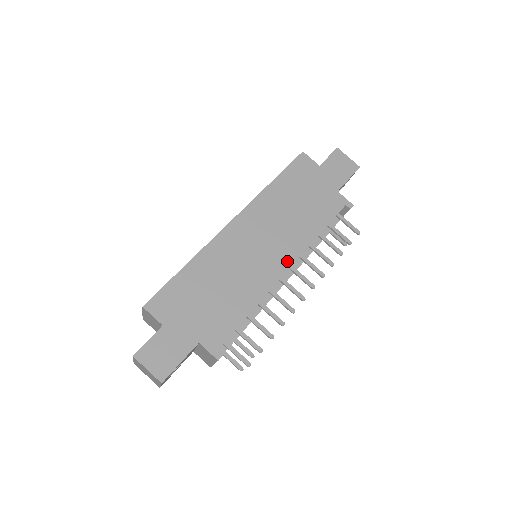
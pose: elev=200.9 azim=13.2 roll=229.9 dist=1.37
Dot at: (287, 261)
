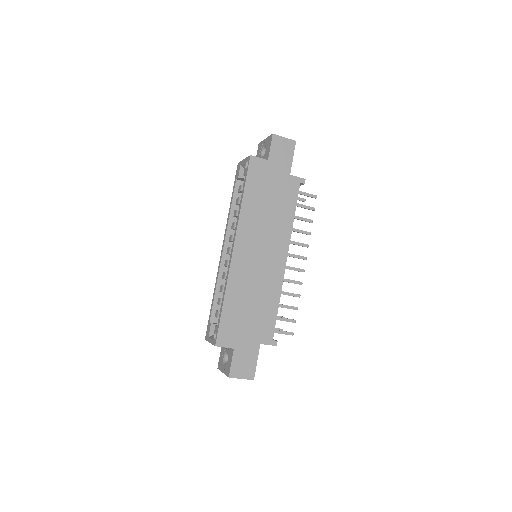
Dot at: (283, 254)
